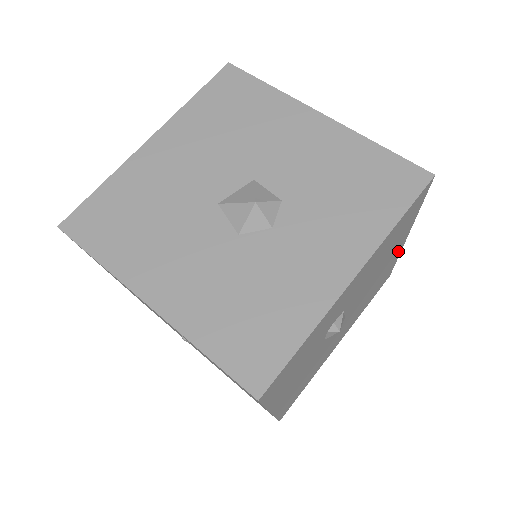
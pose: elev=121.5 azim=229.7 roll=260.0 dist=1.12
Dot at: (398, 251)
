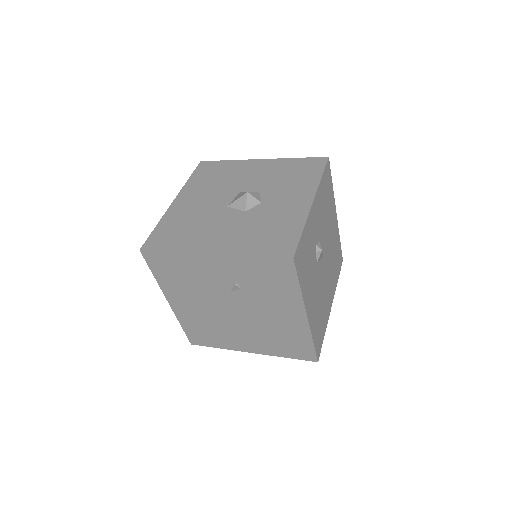
Dot at: (336, 226)
